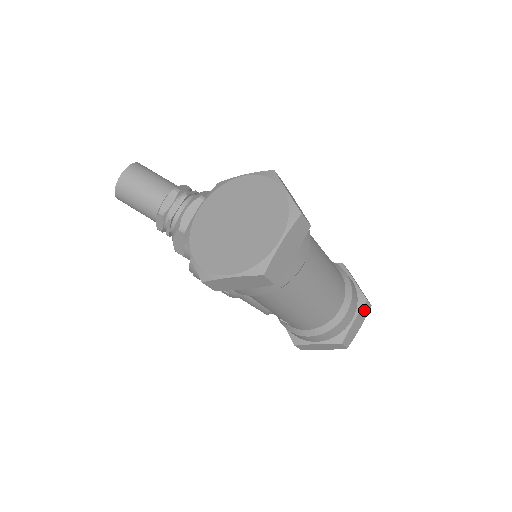
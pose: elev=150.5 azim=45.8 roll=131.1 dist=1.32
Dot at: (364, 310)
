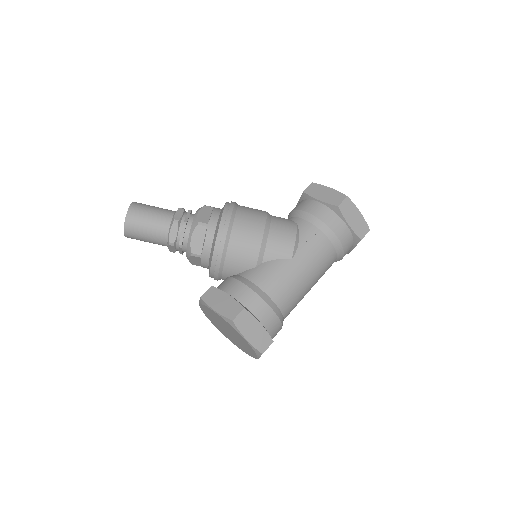
Dot at: occluded
